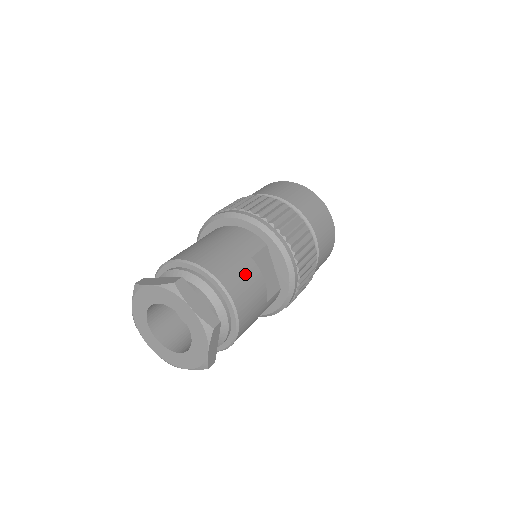
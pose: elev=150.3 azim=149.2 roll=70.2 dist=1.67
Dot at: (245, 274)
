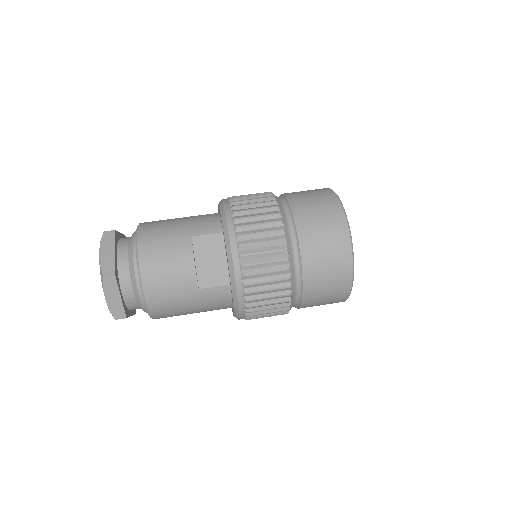
Dot at: (171, 247)
